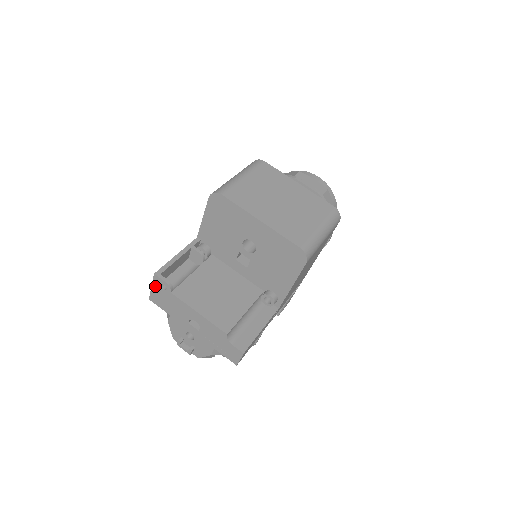
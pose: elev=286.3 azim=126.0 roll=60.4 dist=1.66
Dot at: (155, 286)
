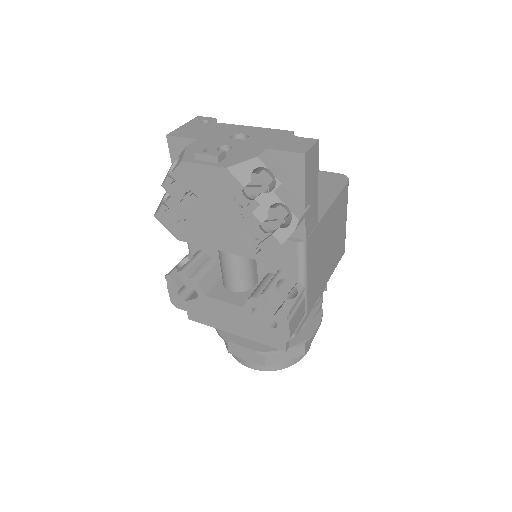
Dot at: (190, 123)
